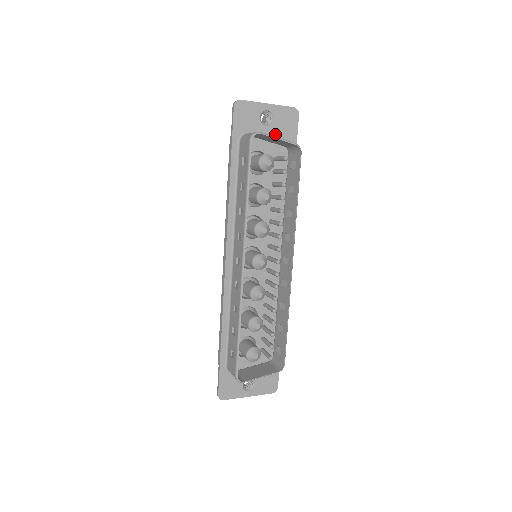
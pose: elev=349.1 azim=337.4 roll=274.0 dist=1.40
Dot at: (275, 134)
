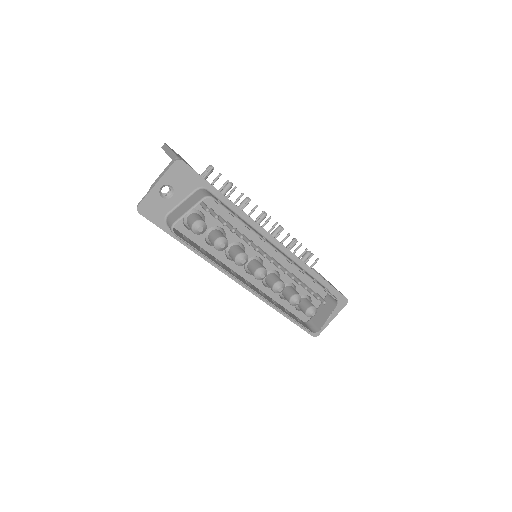
Dot at: (183, 192)
